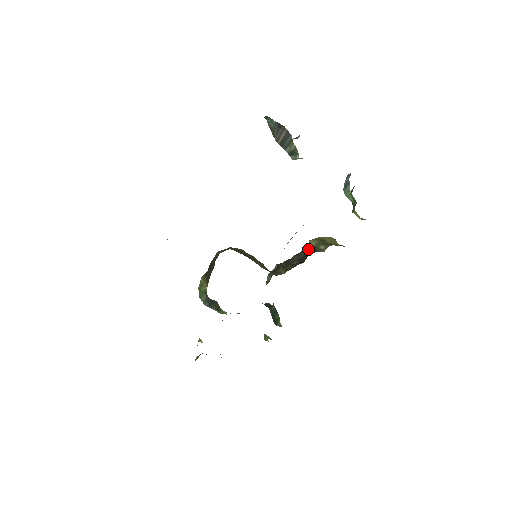
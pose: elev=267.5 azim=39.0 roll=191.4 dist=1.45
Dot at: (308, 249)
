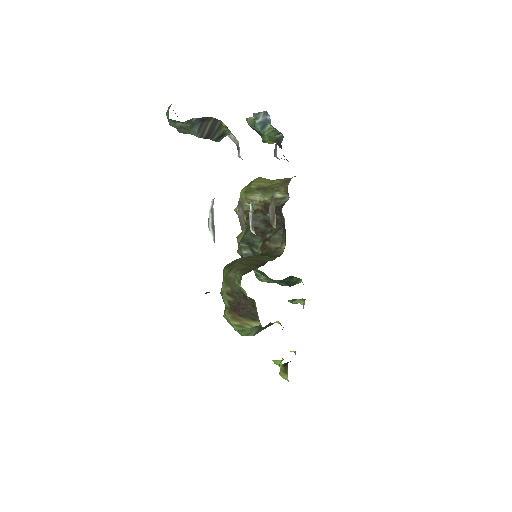
Dot at: (260, 207)
